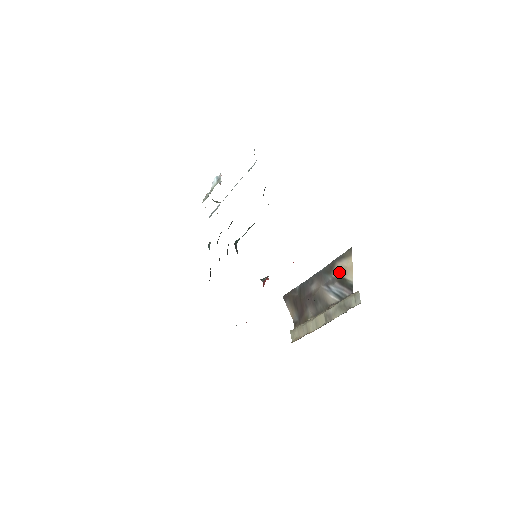
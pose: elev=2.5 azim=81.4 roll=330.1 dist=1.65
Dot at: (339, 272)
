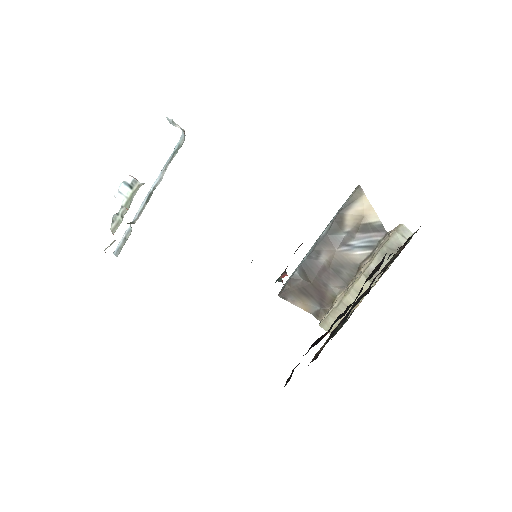
Dot at: (355, 221)
